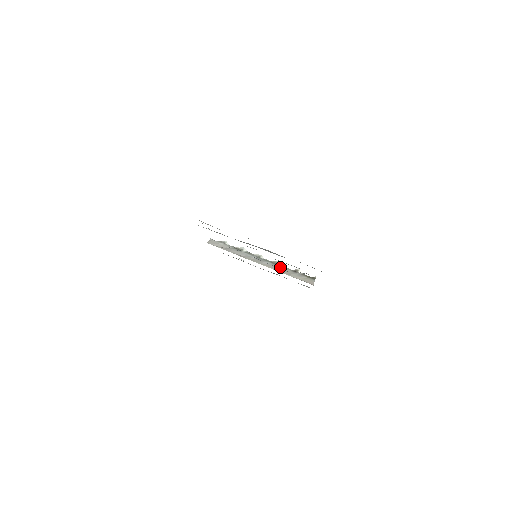
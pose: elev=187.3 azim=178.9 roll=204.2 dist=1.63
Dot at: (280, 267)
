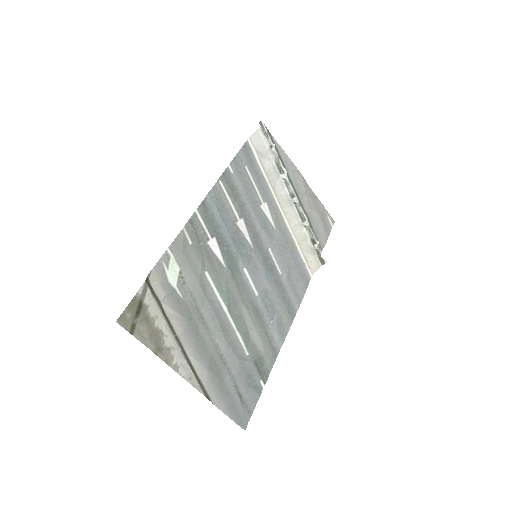
Dot at: (302, 227)
